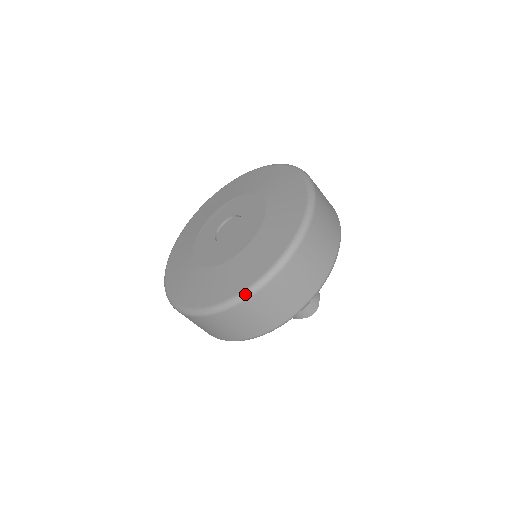
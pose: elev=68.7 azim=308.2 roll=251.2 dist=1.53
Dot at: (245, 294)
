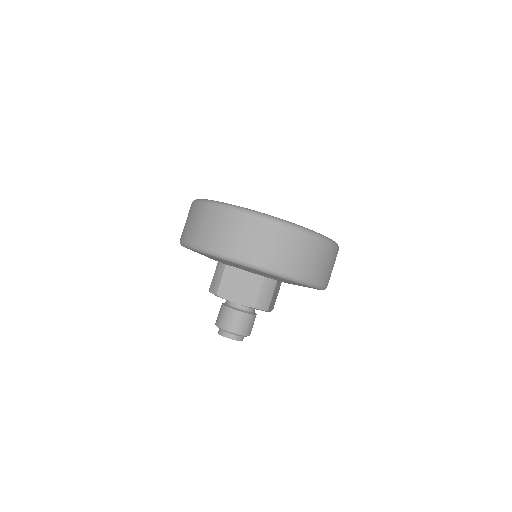
Dot at: (249, 210)
